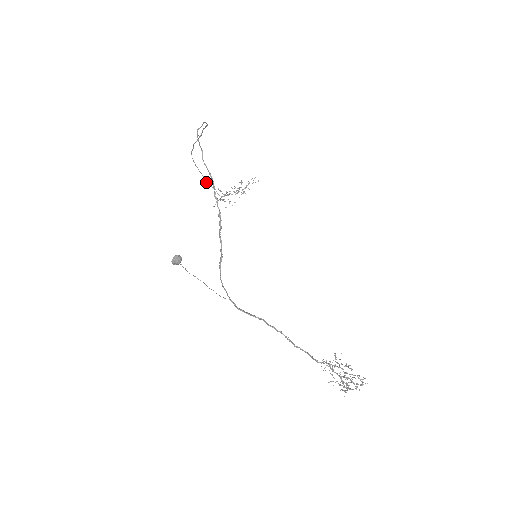
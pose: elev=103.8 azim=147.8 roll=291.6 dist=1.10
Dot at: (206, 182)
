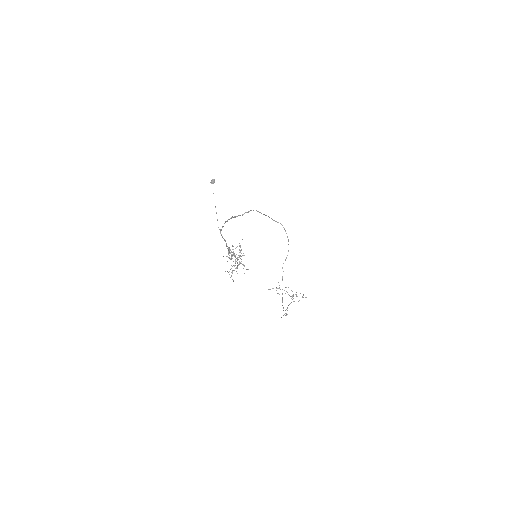
Dot at: occluded
